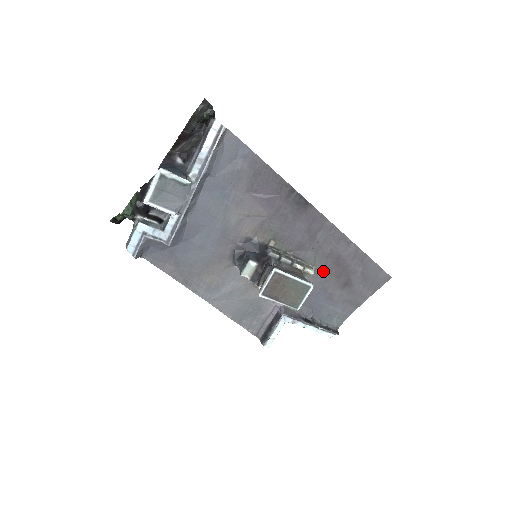
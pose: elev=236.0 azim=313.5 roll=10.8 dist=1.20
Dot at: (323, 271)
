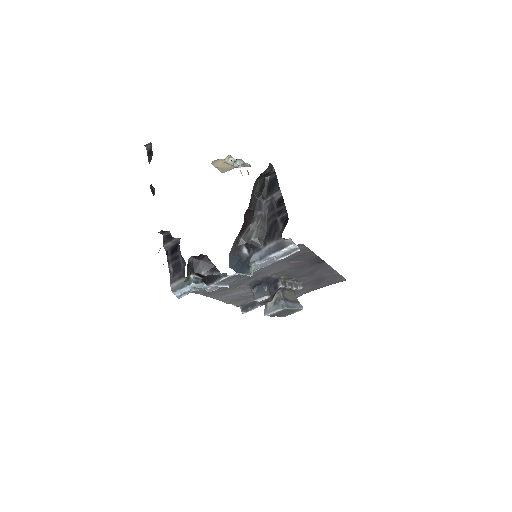
Dot at: (307, 282)
